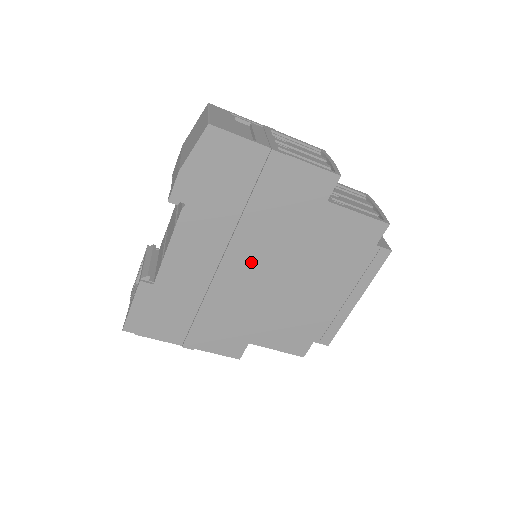
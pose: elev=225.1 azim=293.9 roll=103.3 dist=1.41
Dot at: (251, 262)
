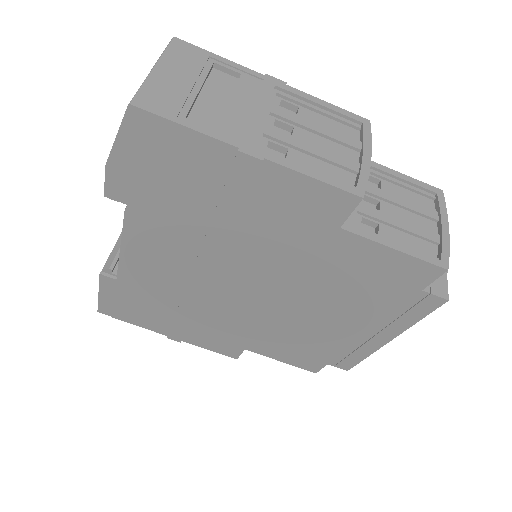
Dot at: (233, 279)
